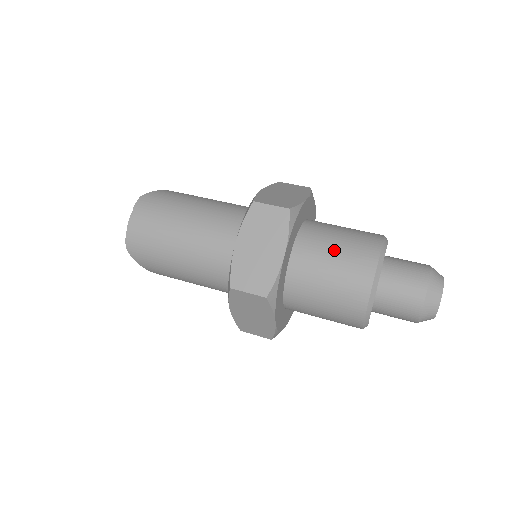
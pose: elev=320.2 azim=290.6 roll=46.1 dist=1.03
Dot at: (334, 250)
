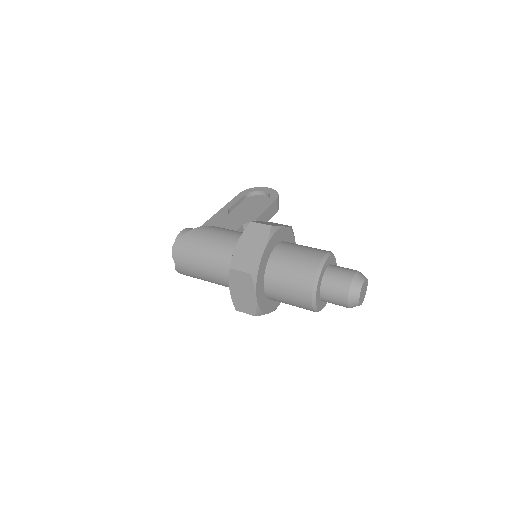
Dot at: (287, 284)
